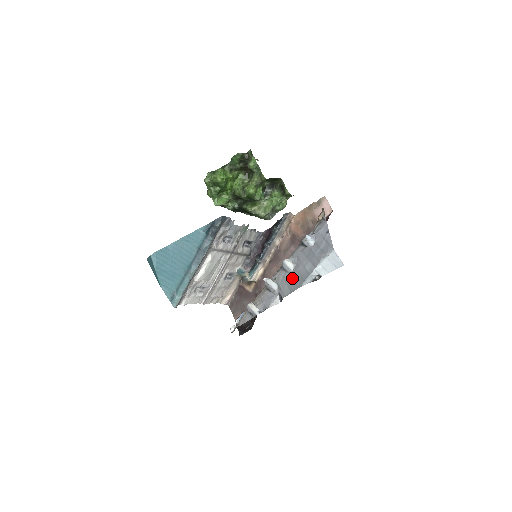
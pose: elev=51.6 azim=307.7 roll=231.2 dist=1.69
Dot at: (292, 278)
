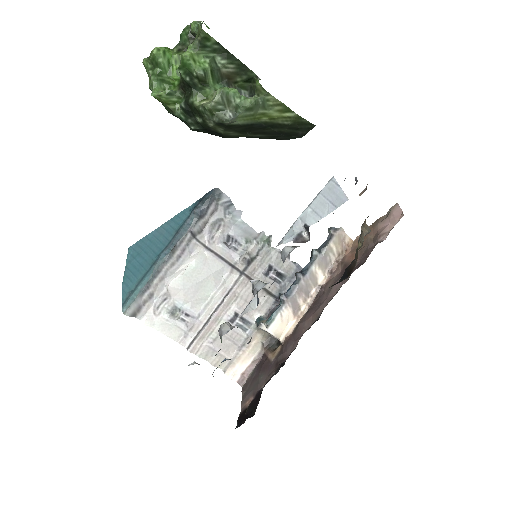
Dot at: occluded
